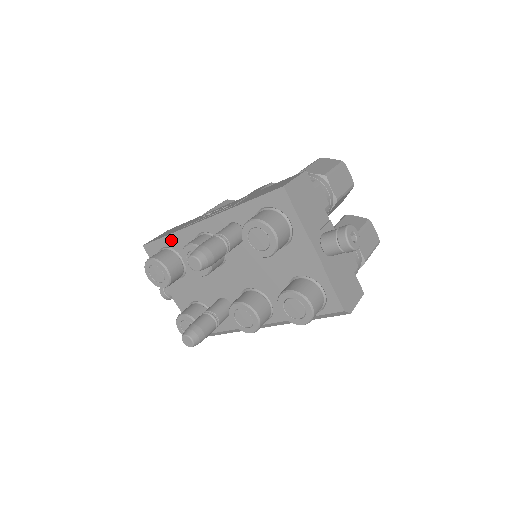
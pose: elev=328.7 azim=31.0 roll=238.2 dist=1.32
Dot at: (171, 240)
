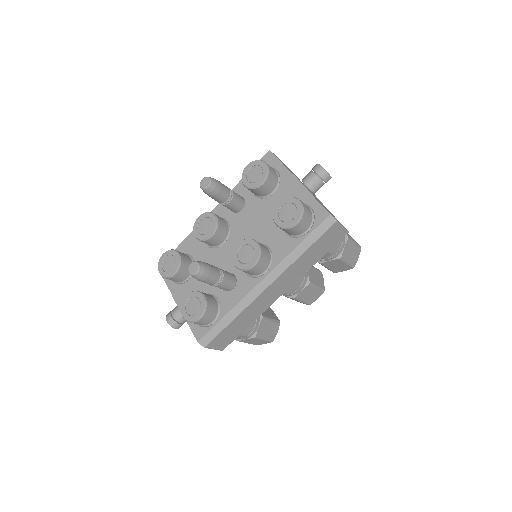
Dot at: (184, 245)
